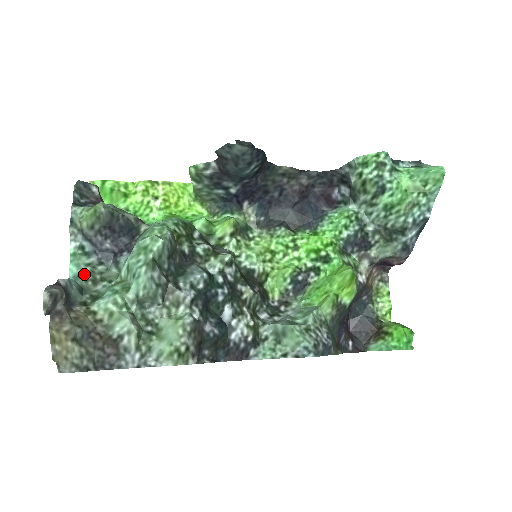
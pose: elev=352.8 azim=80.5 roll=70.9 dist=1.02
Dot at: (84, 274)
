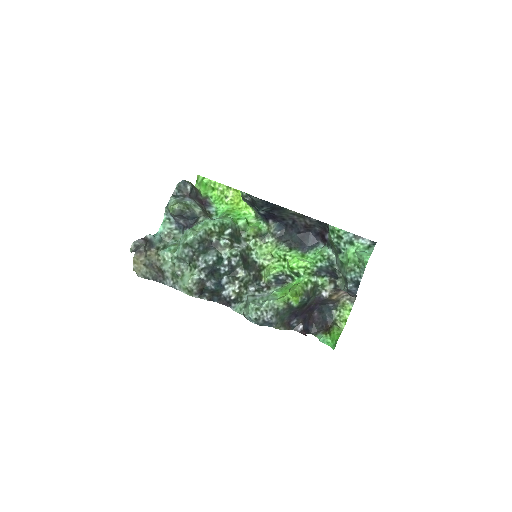
Dot at: (165, 233)
